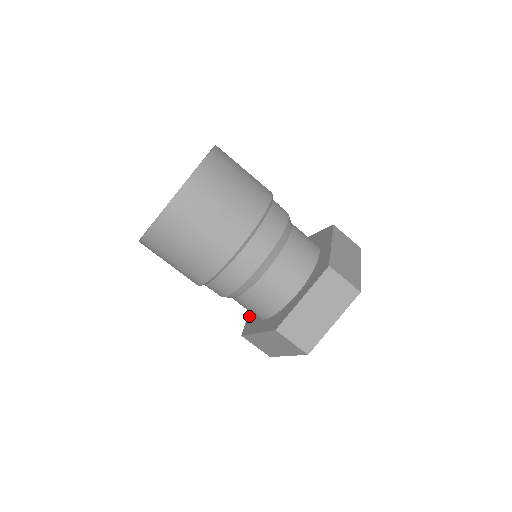
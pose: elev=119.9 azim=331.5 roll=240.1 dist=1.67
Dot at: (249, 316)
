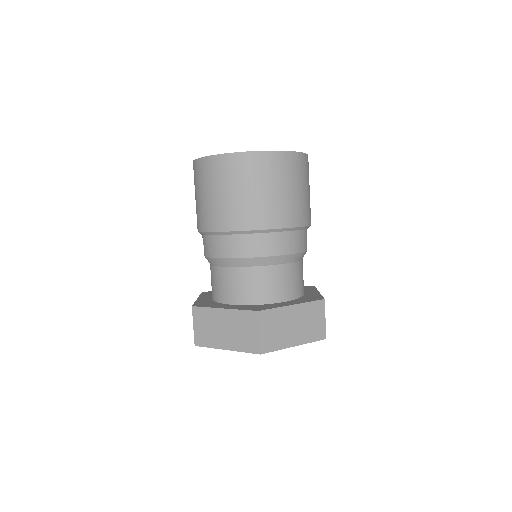
Dot at: occluded
